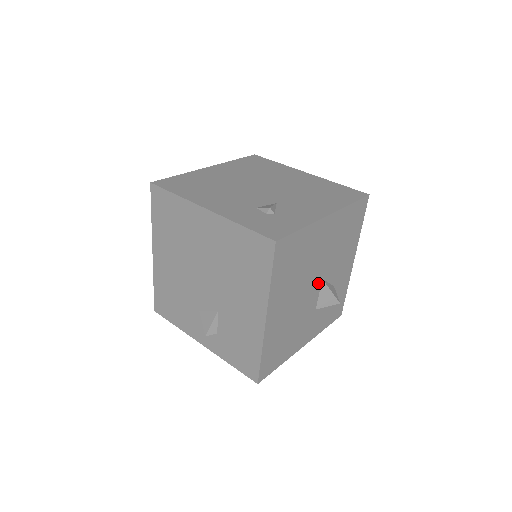
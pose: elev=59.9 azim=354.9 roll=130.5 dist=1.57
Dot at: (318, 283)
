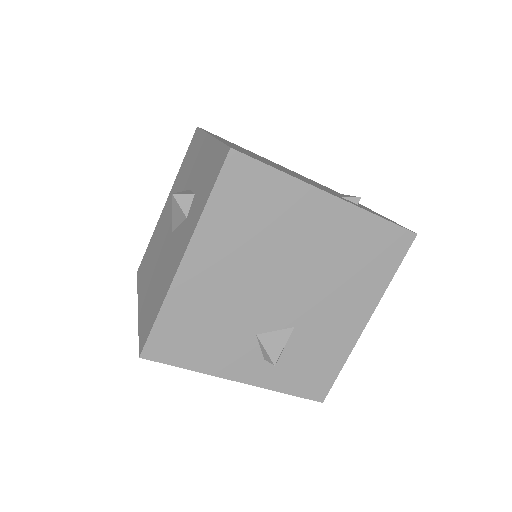
Dot at: occluded
